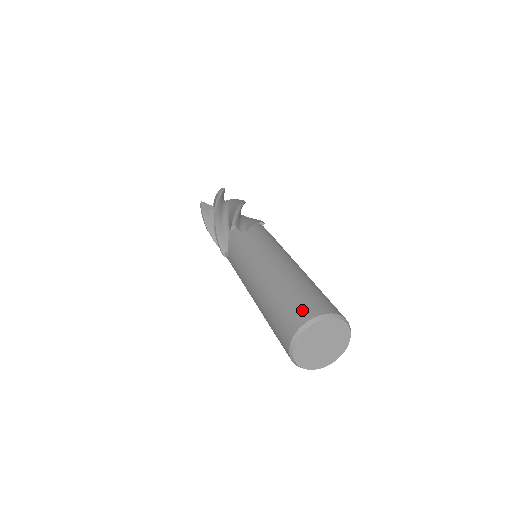
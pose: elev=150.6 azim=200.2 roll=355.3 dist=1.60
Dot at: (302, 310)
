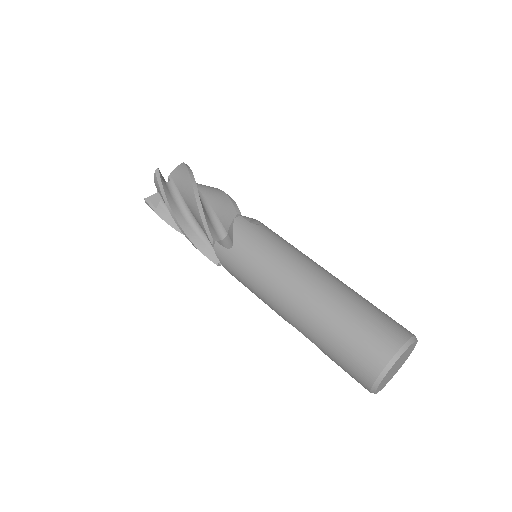
Dot at: (394, 327)
